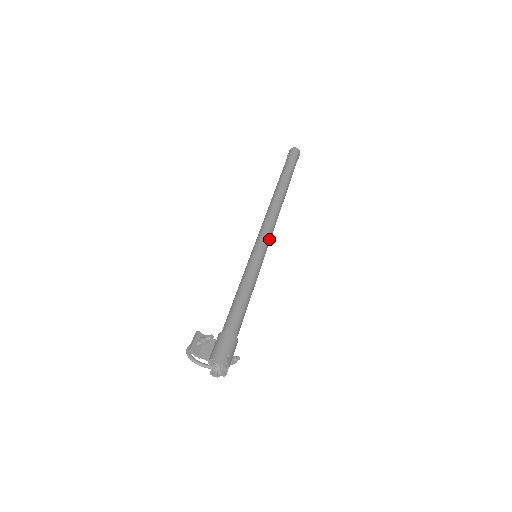
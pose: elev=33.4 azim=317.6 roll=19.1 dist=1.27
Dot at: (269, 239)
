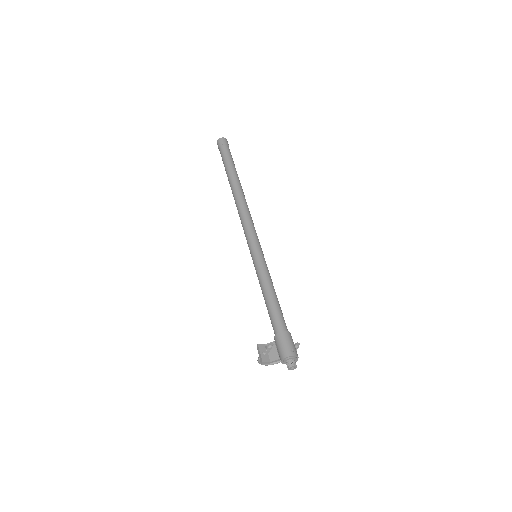
Dot at: (256, 236)
